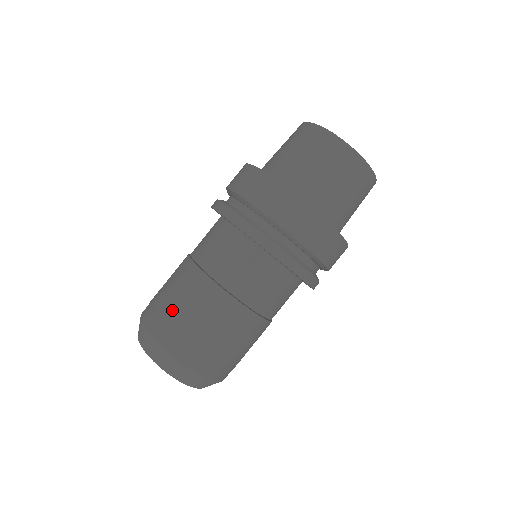
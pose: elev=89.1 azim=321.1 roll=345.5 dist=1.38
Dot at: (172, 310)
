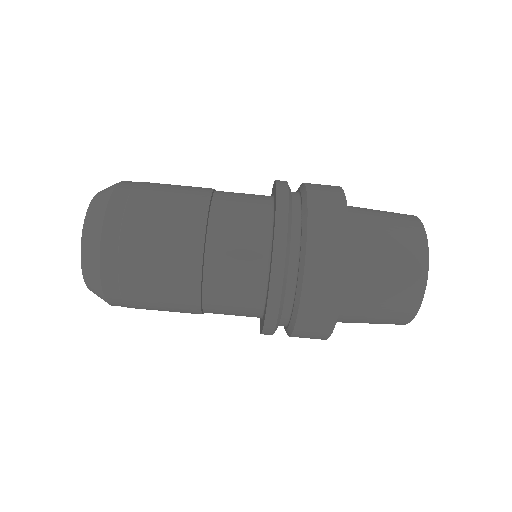
Dot at: (143, 236)
